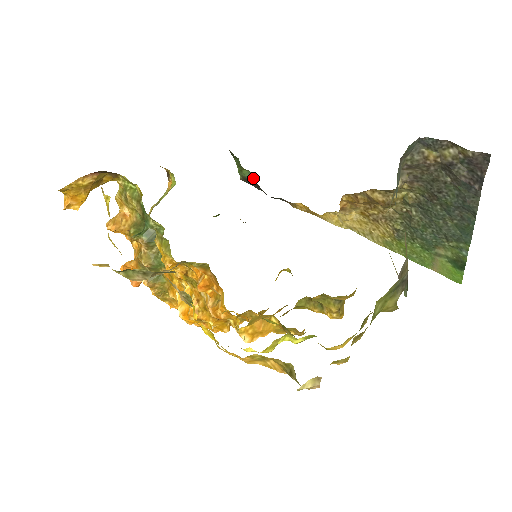
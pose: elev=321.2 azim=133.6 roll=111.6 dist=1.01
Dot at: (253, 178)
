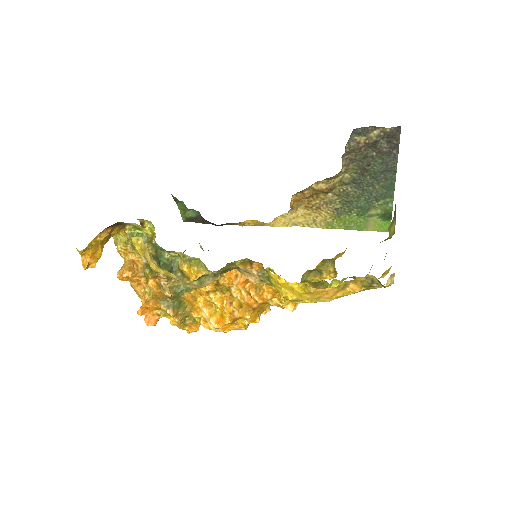
Dot at: (198, 215)
